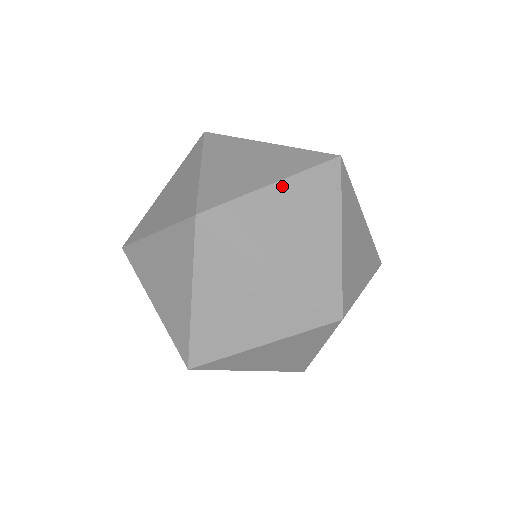
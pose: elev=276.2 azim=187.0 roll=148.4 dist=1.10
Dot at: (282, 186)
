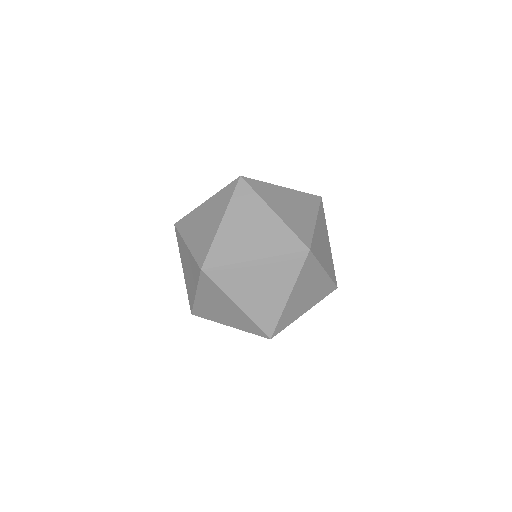
Dot at: occluded
